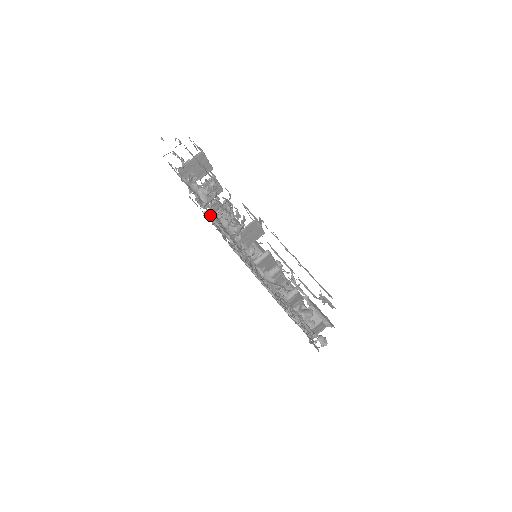
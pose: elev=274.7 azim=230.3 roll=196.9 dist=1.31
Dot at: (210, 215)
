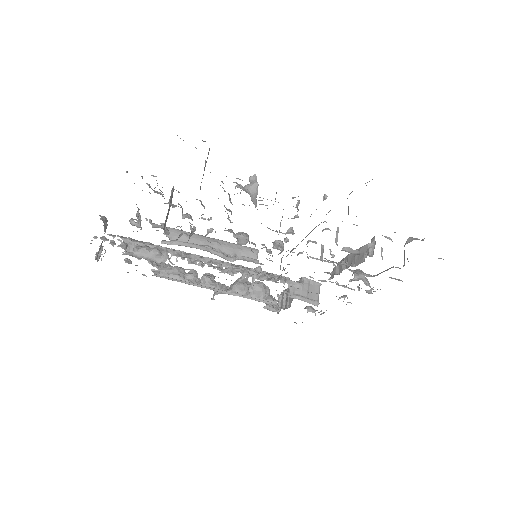
Dot at: occluded
